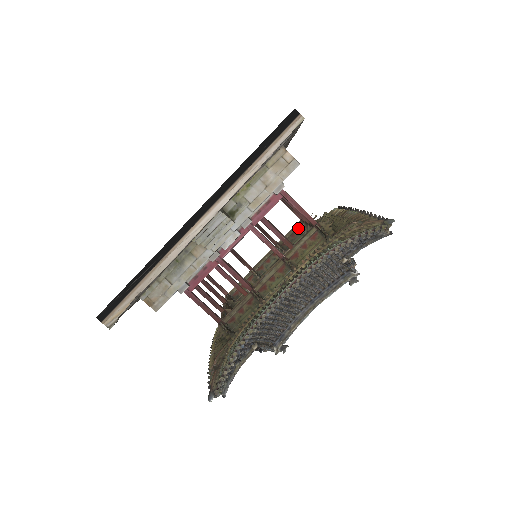
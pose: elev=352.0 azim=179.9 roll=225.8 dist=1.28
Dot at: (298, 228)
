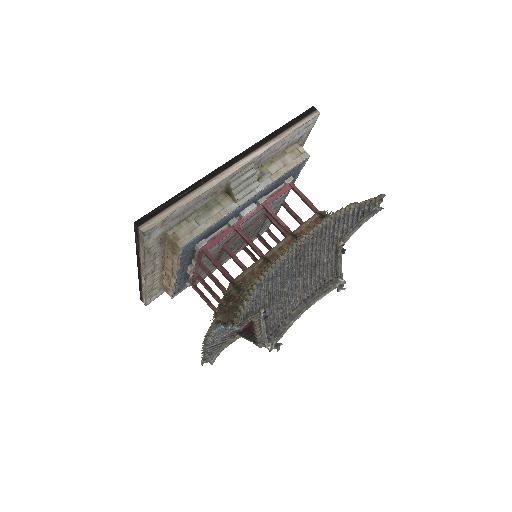
Dot at: occluded
